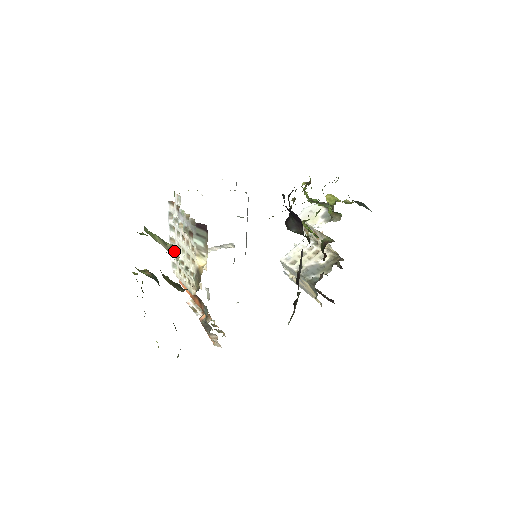
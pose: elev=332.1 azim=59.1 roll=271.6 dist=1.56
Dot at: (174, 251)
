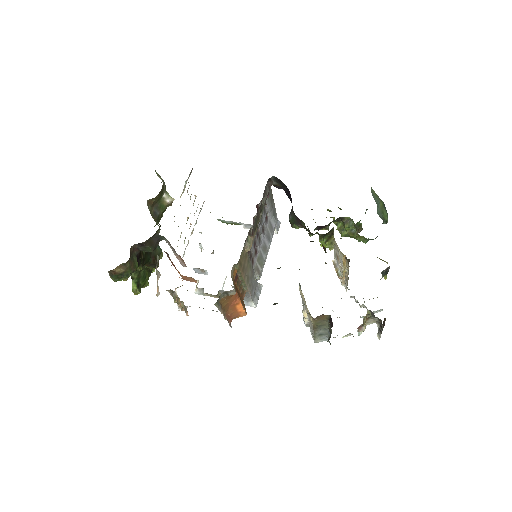
Dot at: occluded
